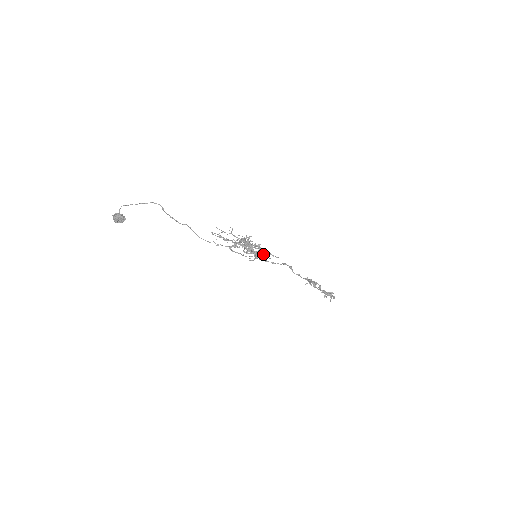
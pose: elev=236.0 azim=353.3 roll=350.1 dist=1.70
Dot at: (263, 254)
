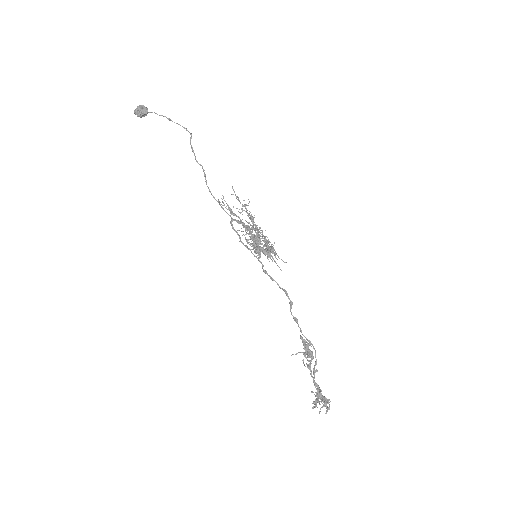
Dot at: (267, 250)
